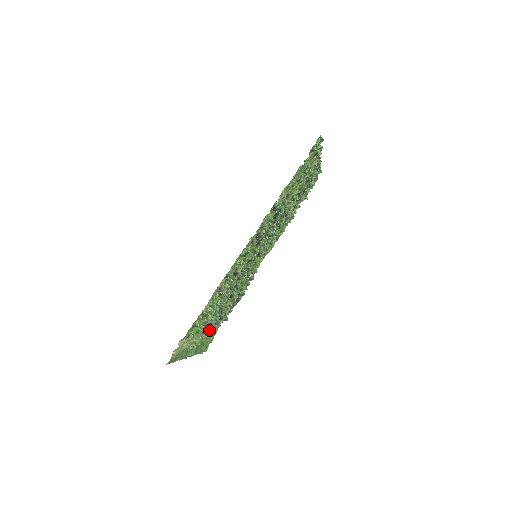
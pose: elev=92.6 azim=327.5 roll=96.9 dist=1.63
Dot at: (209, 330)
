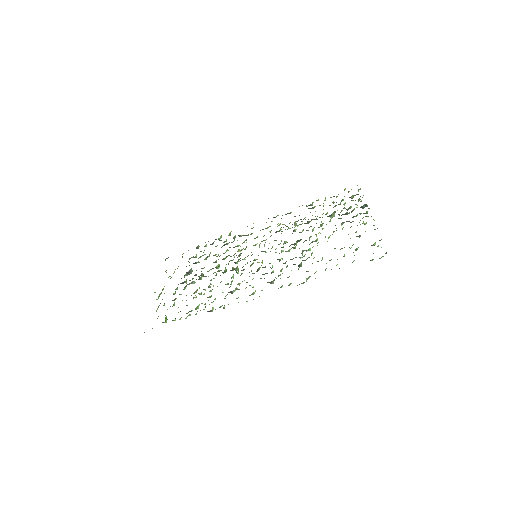
Dot at: occluded
